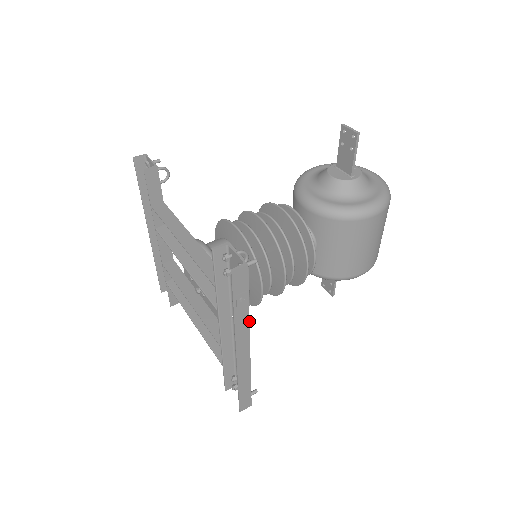
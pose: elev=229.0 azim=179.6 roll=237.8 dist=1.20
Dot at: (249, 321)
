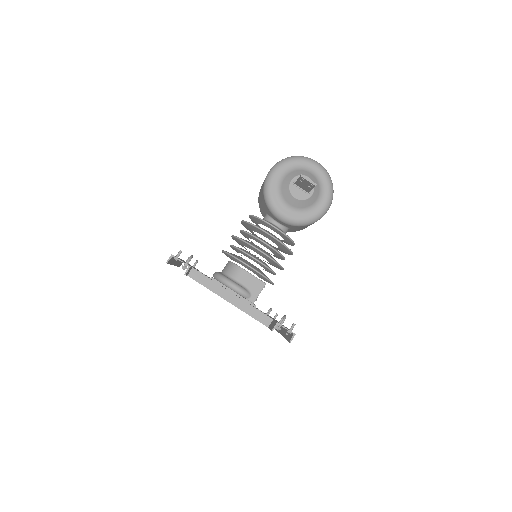
Dot at: occluded
